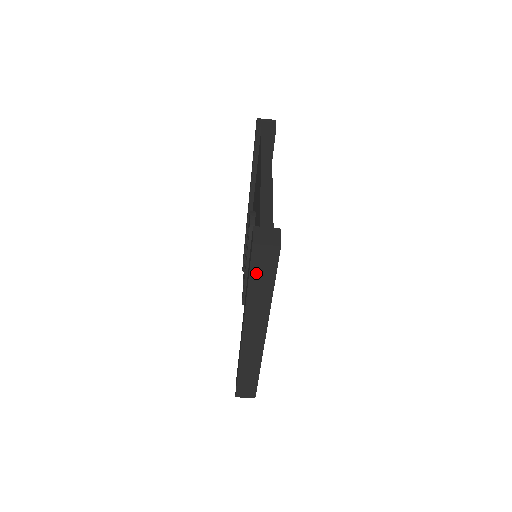
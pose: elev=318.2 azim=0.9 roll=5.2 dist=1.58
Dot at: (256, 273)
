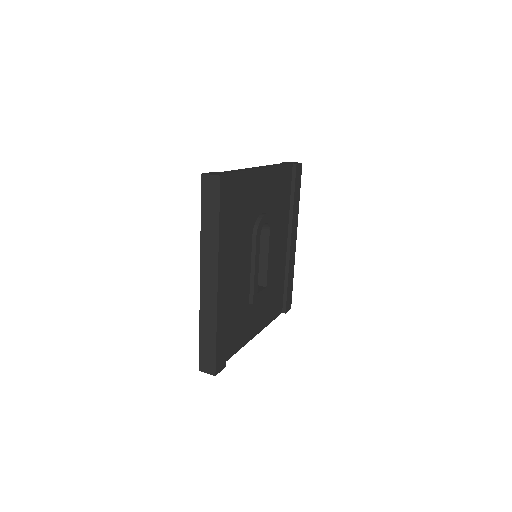
Dot at: (206, 205)
